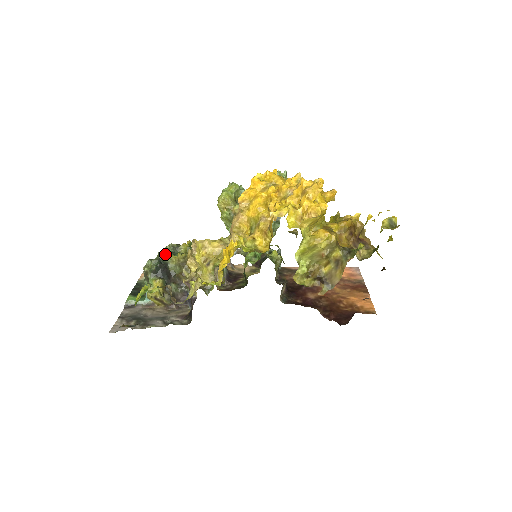
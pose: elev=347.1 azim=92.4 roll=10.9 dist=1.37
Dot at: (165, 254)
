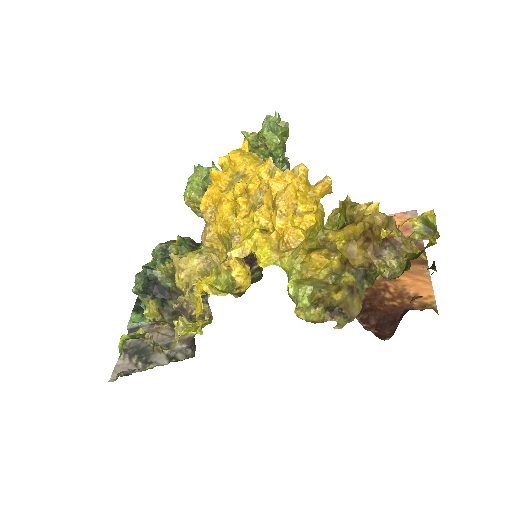
Dot at: (155, 260)
